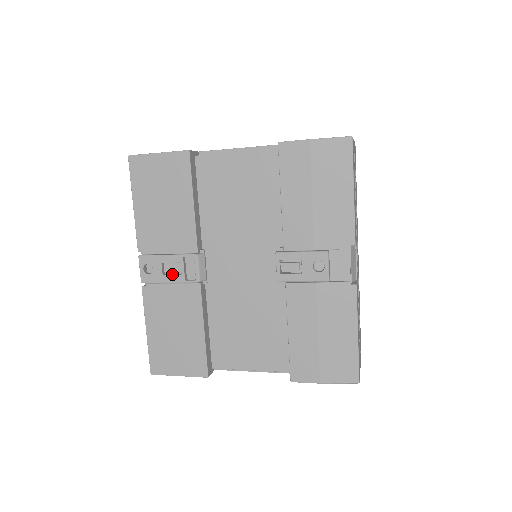
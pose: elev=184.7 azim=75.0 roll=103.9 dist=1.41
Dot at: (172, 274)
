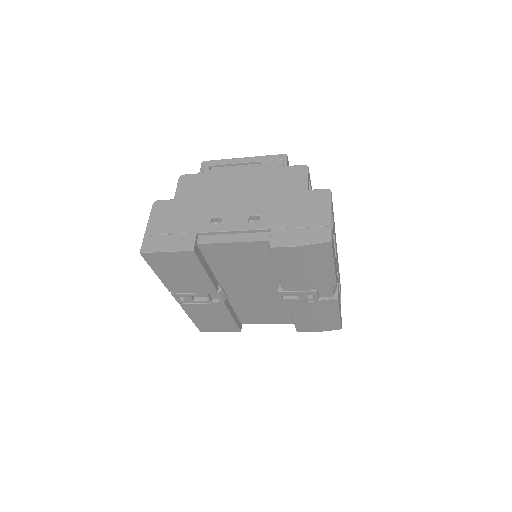
Dot at: (201, 300)
